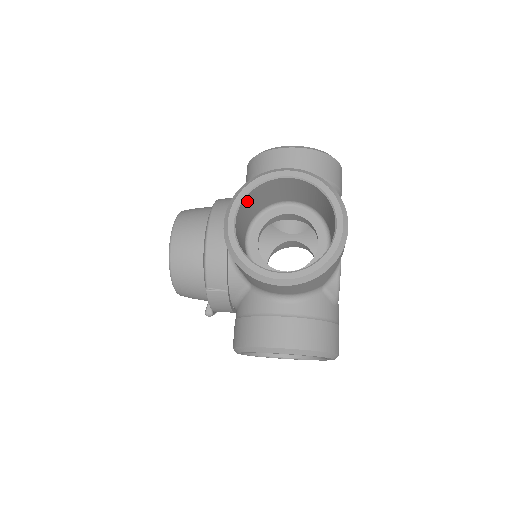
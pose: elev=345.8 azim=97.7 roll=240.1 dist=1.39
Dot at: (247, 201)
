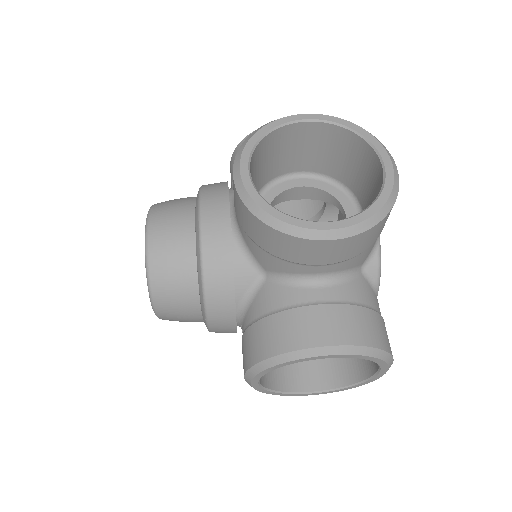
Dot at: occluded
